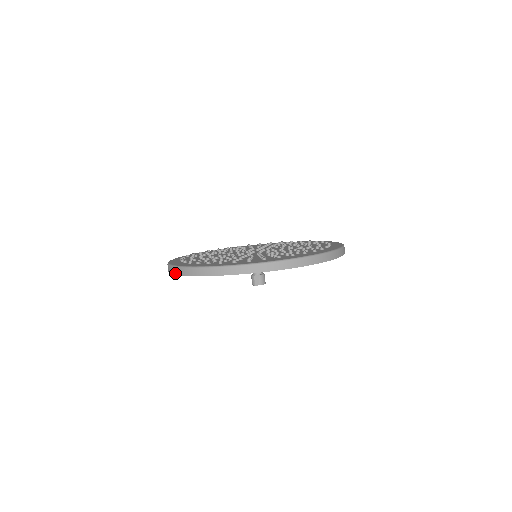
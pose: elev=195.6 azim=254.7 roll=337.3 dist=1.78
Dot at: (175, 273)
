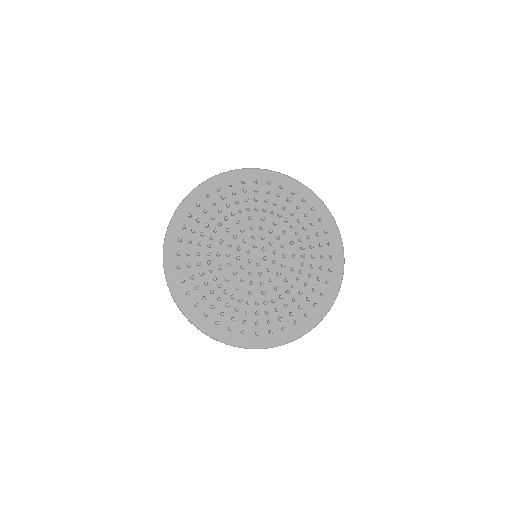
Dot at: occluded
